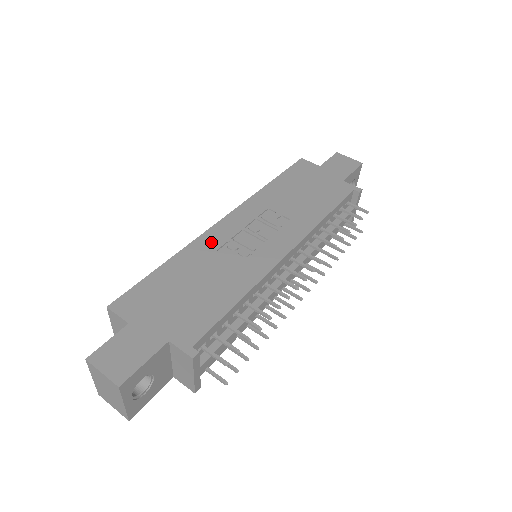
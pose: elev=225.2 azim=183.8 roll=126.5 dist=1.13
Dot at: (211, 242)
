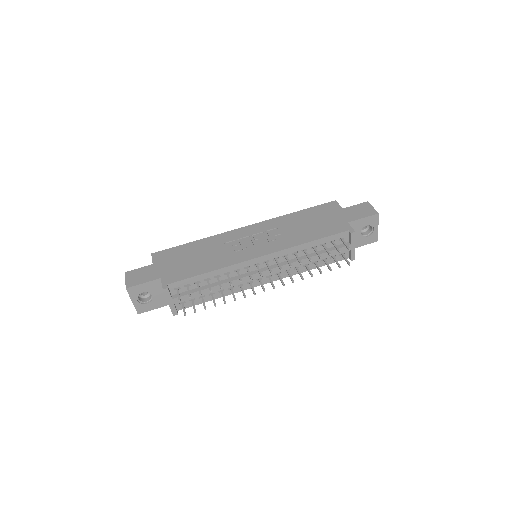
Dot at: (226, 238)
